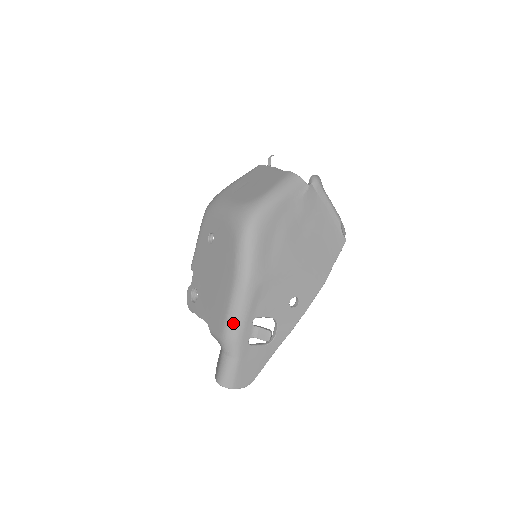
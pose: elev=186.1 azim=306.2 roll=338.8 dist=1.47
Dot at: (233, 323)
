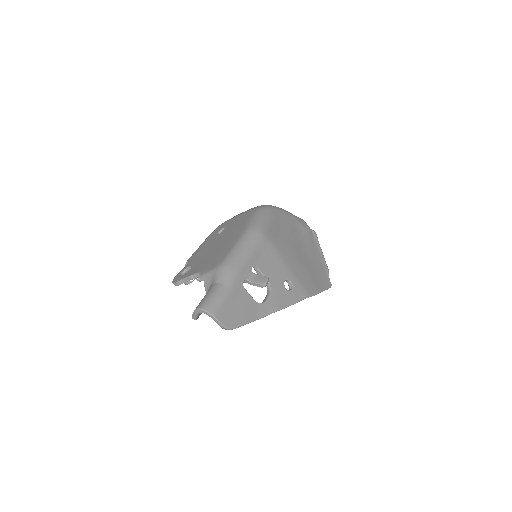
Dot at: (236, 256)
